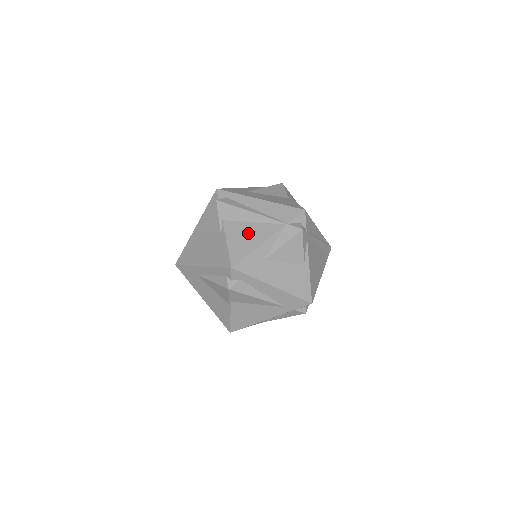
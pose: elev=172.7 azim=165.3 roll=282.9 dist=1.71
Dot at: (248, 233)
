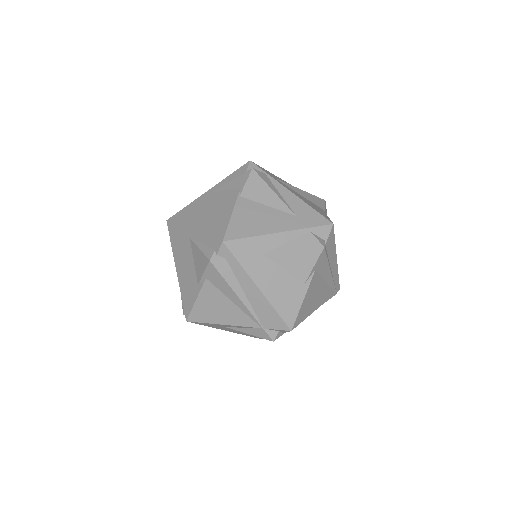
Dot at: (221, 308)
